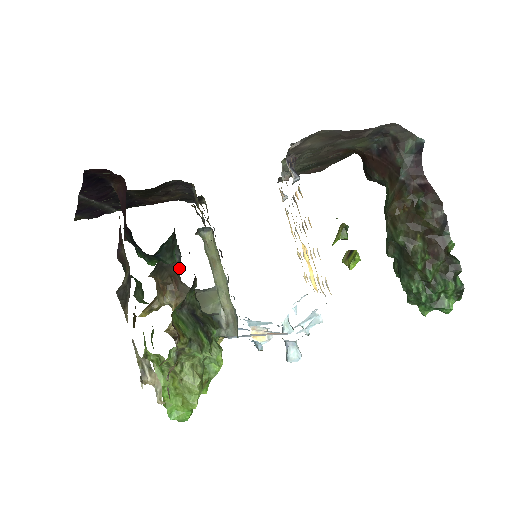
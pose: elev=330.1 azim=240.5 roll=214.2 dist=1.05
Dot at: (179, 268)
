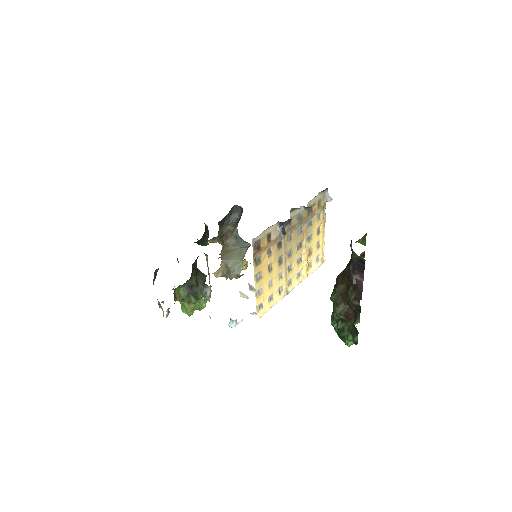
Dot at: (236, 224)
